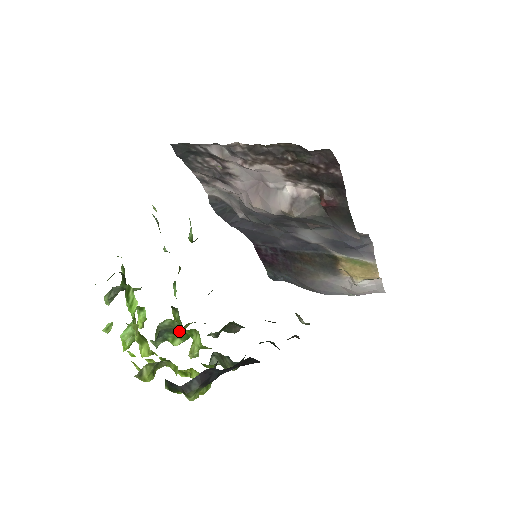
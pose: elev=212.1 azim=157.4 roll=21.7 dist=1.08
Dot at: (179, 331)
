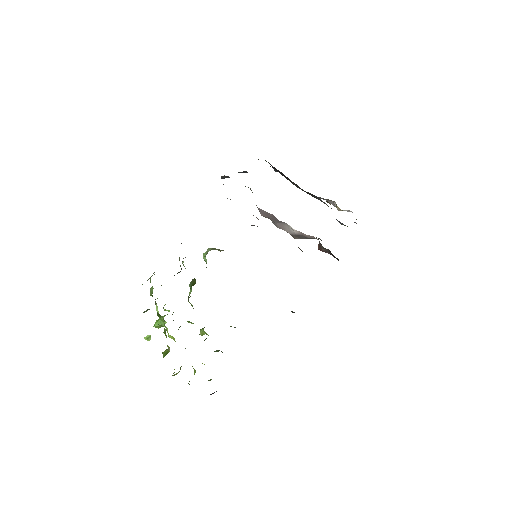
Dot at: occluded
